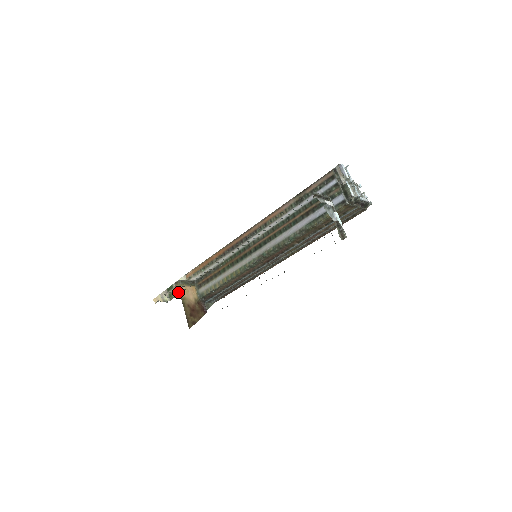
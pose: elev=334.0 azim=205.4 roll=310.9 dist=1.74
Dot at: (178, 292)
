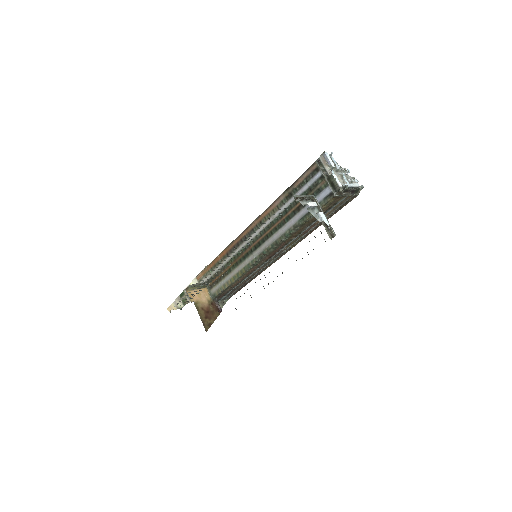
Dot at: occluded
